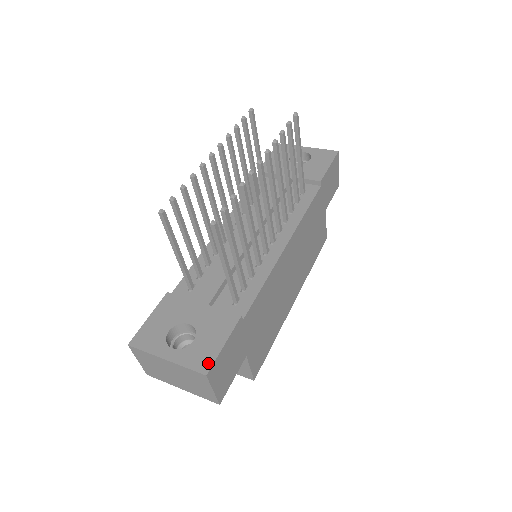
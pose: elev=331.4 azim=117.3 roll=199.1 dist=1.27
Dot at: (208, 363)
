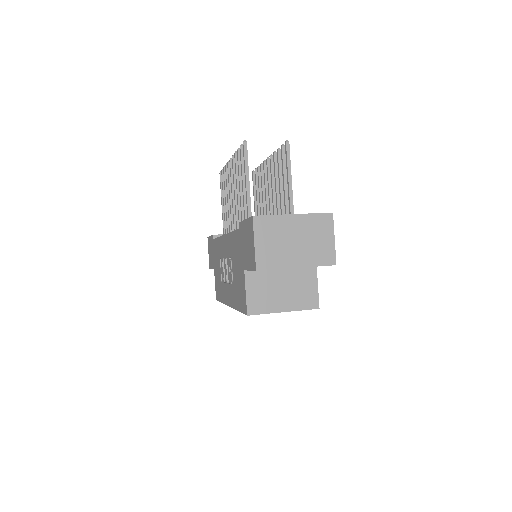
Dot at: occluded
